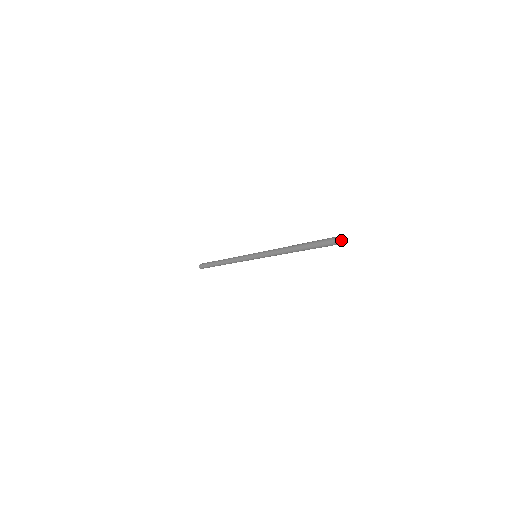
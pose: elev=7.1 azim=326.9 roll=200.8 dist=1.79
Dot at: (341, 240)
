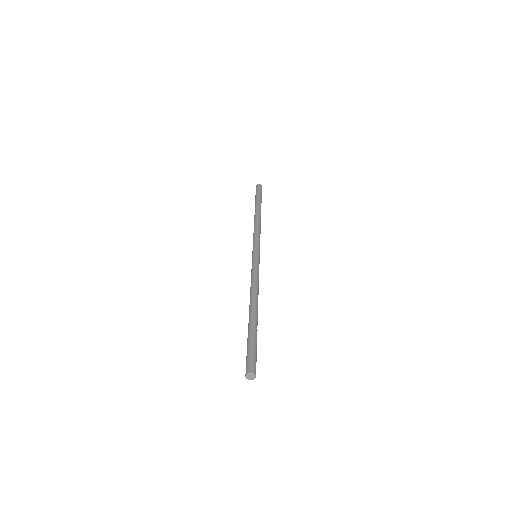
Dot at: (247, 375)
